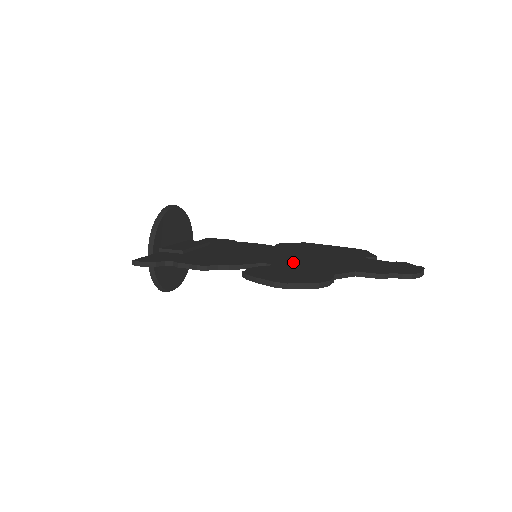
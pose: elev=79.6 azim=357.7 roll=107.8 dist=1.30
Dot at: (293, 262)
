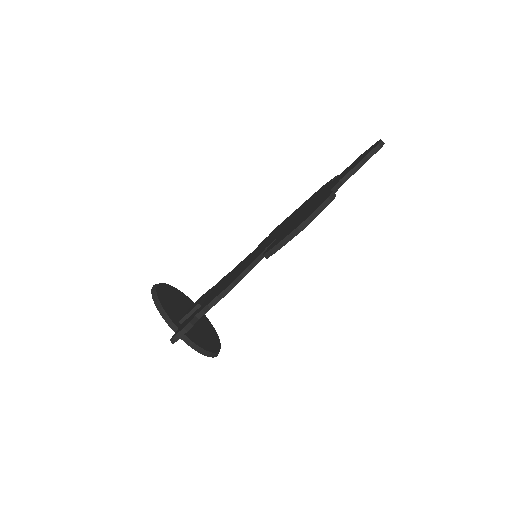
Dot at: occluded
